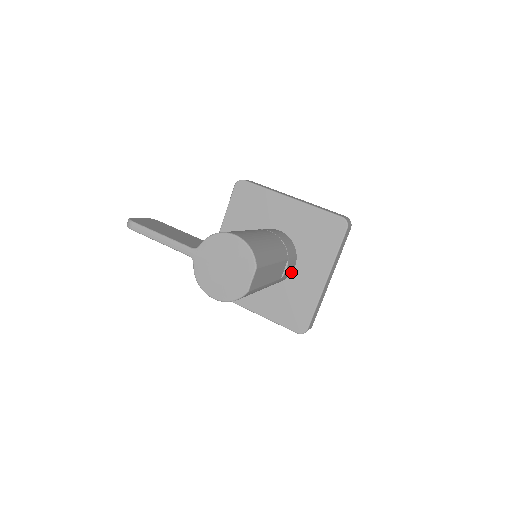
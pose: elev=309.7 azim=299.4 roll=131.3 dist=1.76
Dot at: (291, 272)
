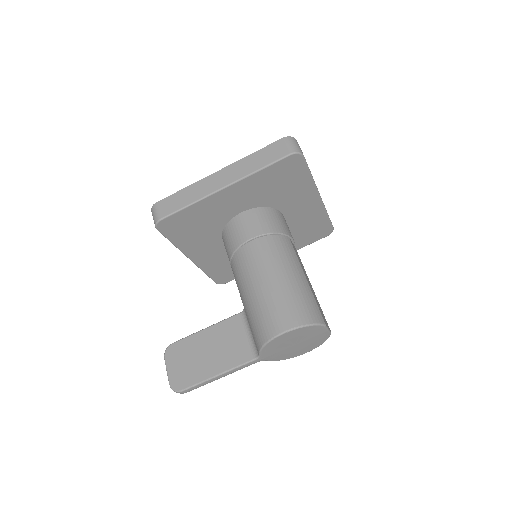
Dot at: occluded
